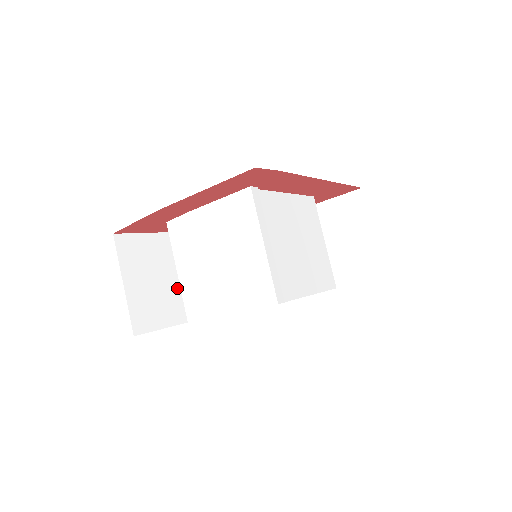
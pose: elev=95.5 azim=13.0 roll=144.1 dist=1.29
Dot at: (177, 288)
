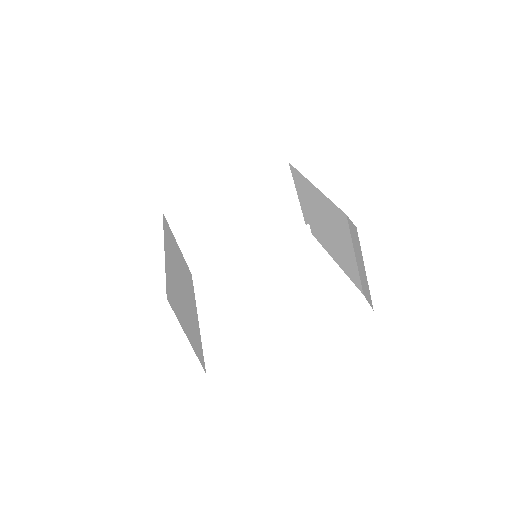
Dot at: (187, 307)
